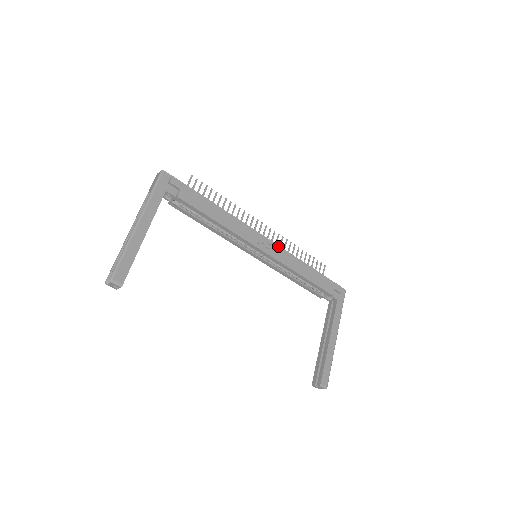
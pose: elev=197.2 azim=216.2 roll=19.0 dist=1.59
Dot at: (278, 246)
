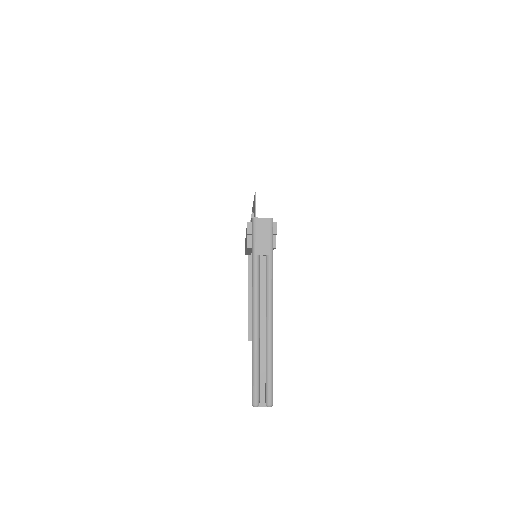
Dot at: occluded
